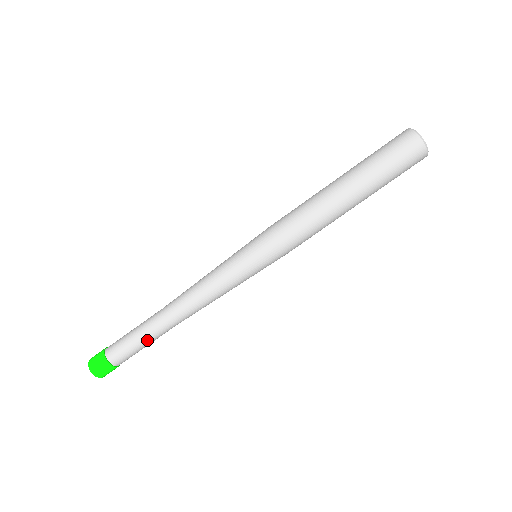
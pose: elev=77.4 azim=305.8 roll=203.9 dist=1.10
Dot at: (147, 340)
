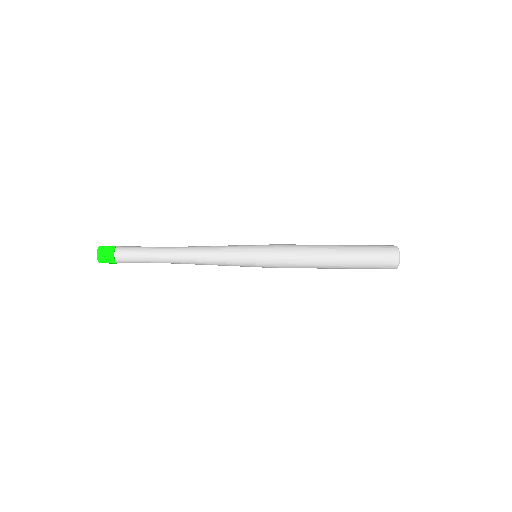
Dot at: (151, 262)
